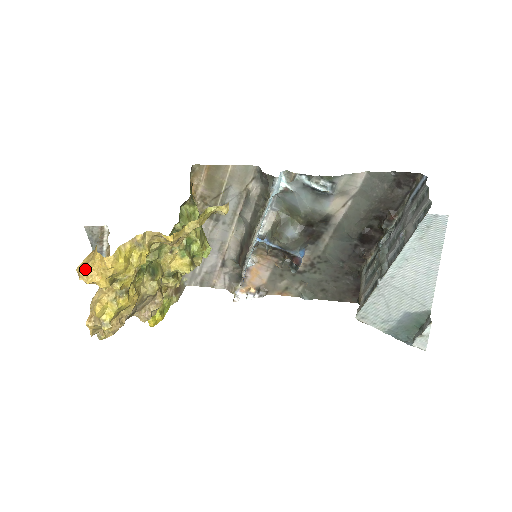
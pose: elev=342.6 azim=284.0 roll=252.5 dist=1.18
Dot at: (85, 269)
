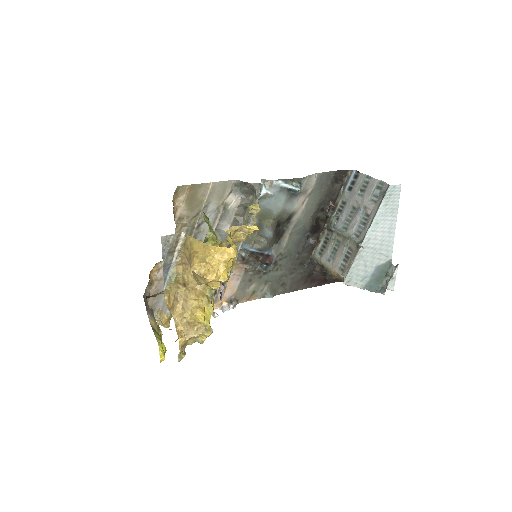
Dot at: (206, 266)
